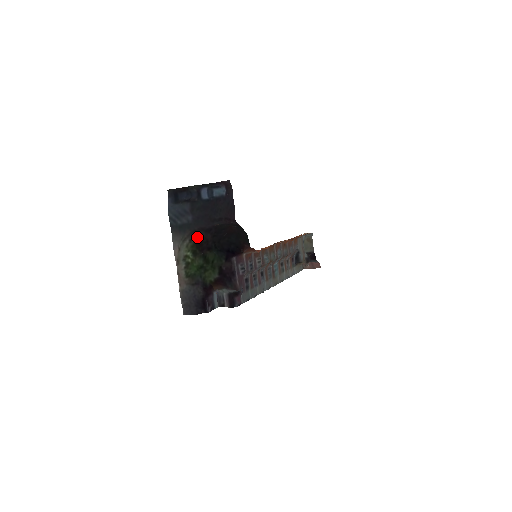
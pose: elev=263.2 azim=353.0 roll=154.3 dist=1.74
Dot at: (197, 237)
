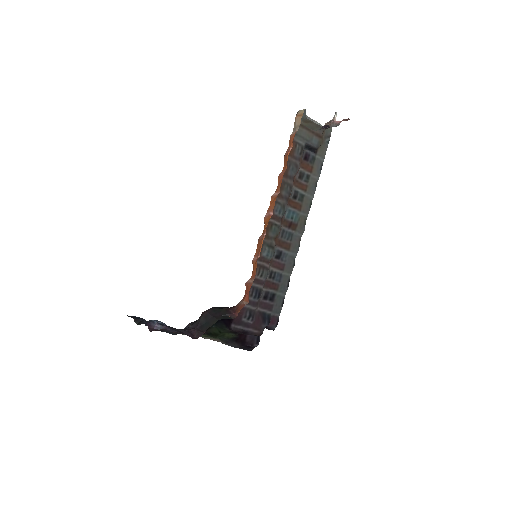
Dot at: occluded
